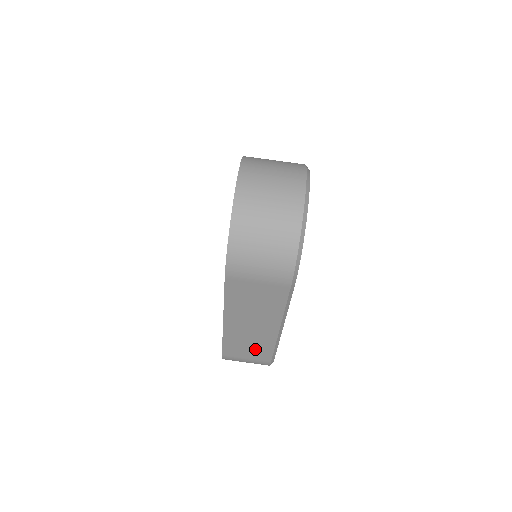
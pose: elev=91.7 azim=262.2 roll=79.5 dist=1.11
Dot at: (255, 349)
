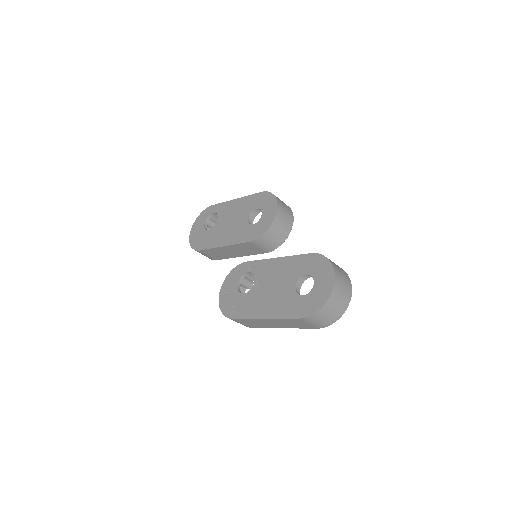
Dot at: (256, 325)
